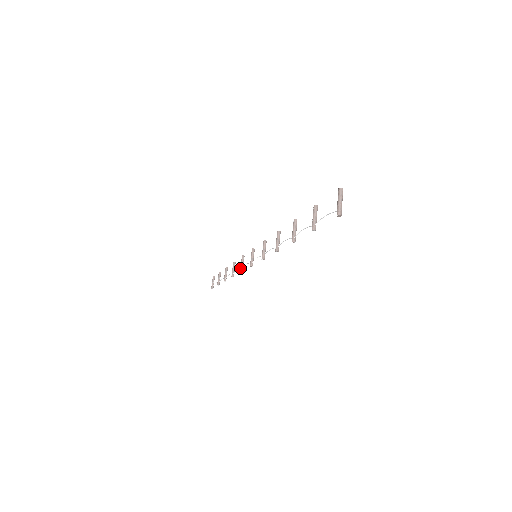
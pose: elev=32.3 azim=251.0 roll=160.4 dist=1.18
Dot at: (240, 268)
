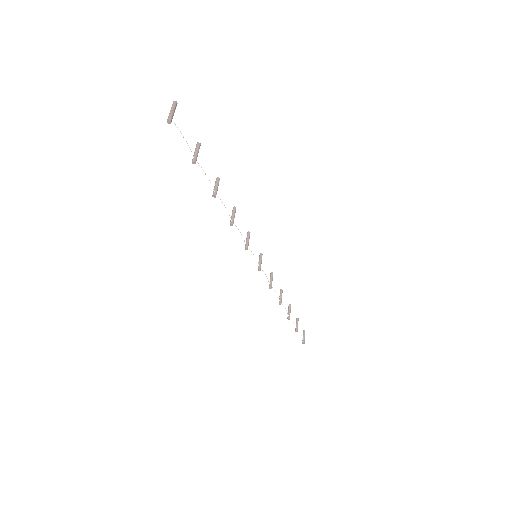
Dot at: (269, 285)
